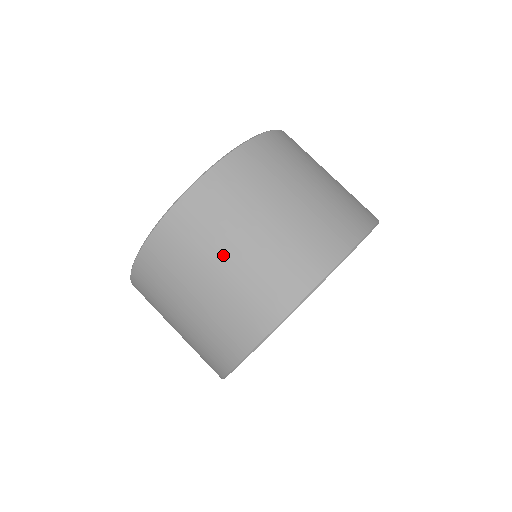
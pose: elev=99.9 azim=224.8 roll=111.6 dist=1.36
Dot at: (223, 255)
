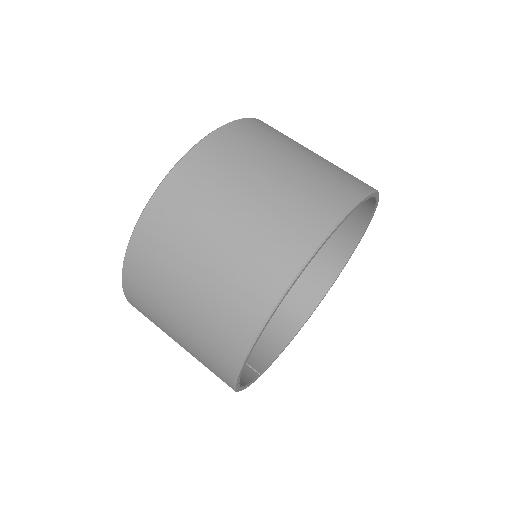
Dot at: (262, 173)
